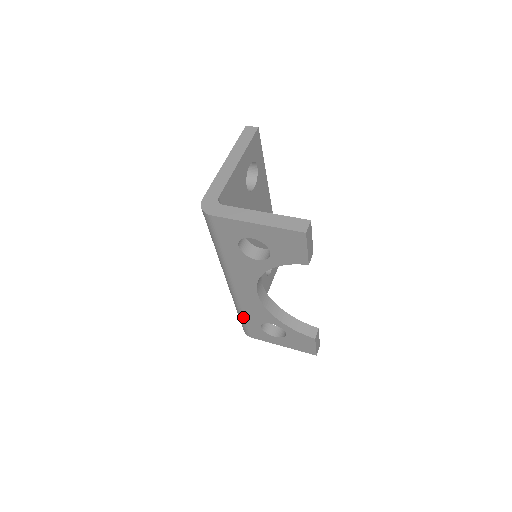
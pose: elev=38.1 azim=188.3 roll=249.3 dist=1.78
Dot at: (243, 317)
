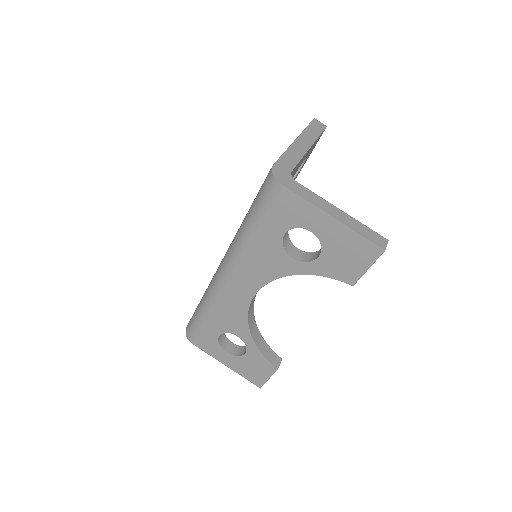
Dot at: (206, 317)
